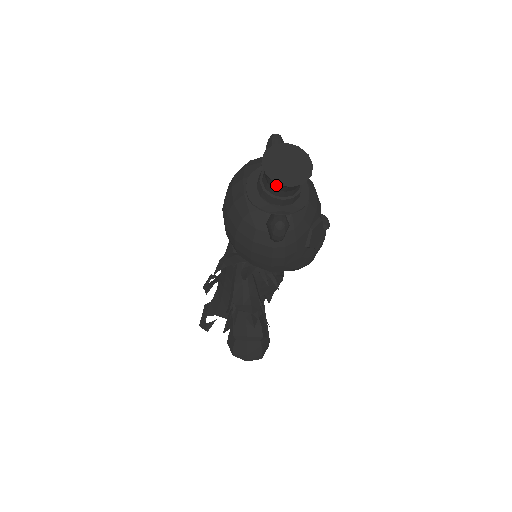
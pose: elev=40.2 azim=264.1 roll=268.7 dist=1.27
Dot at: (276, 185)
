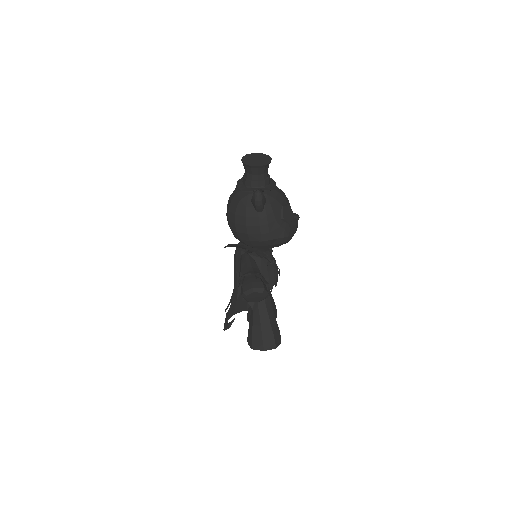
Dot at: (251, 169)
